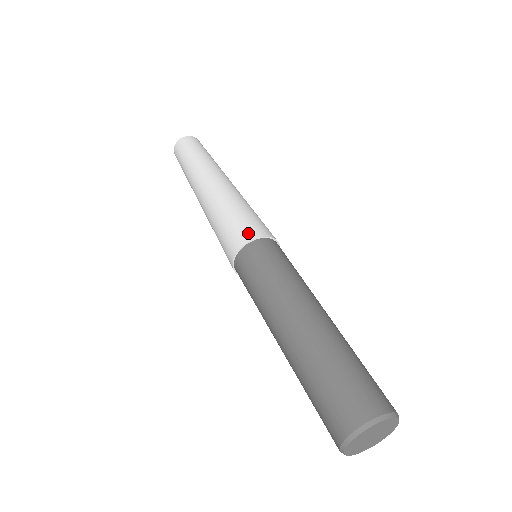
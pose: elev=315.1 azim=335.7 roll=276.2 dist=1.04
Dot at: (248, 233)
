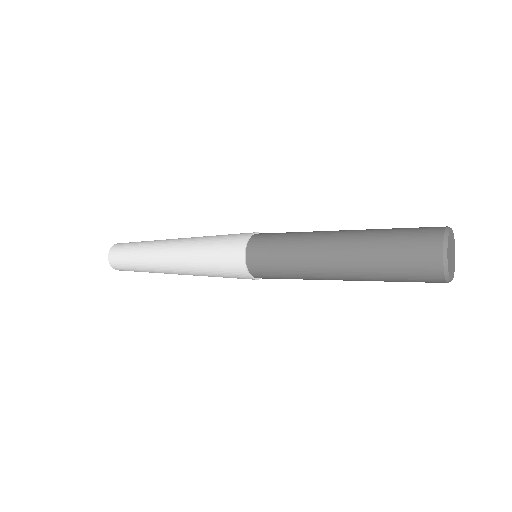
Dot at: occluded
